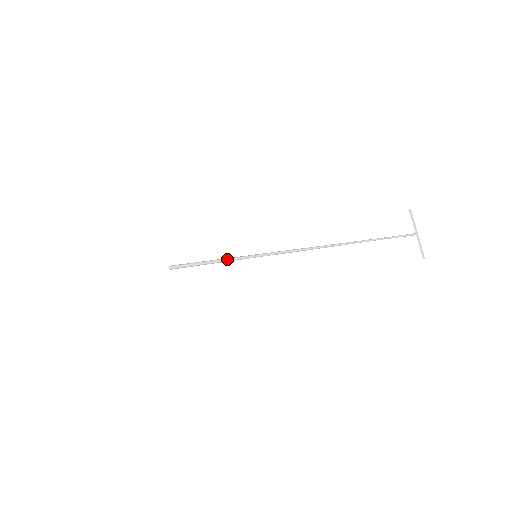
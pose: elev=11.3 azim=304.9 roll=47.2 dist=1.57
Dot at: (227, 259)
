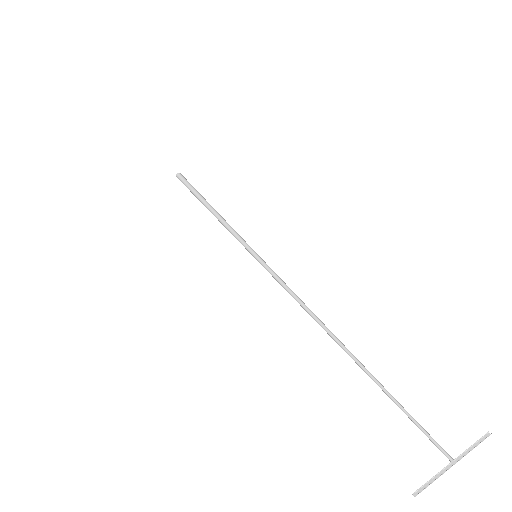
Dot at: occluded
